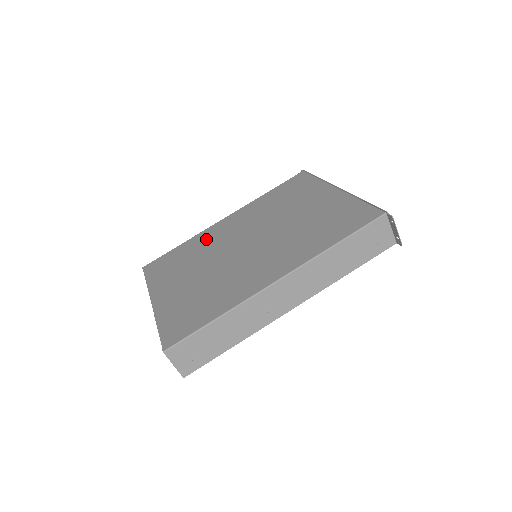
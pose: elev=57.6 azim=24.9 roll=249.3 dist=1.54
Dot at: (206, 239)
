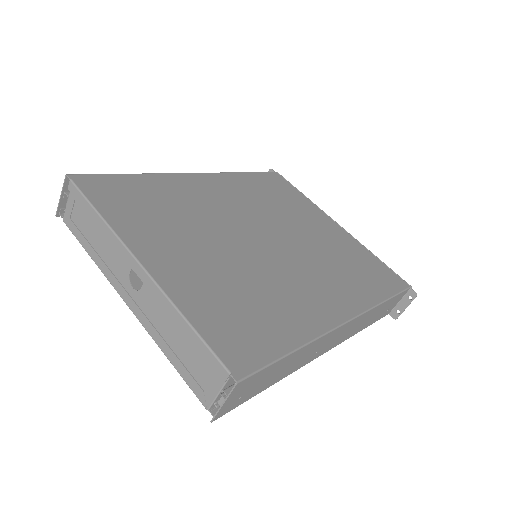
Dot at: (185, 192)
